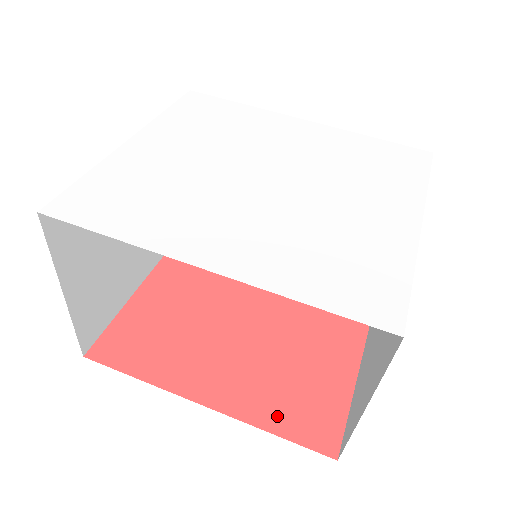
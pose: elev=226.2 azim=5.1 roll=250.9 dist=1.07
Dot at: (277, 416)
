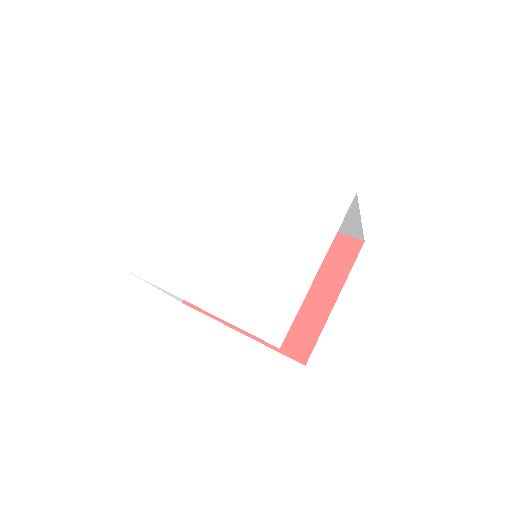
Dot at: occluded
